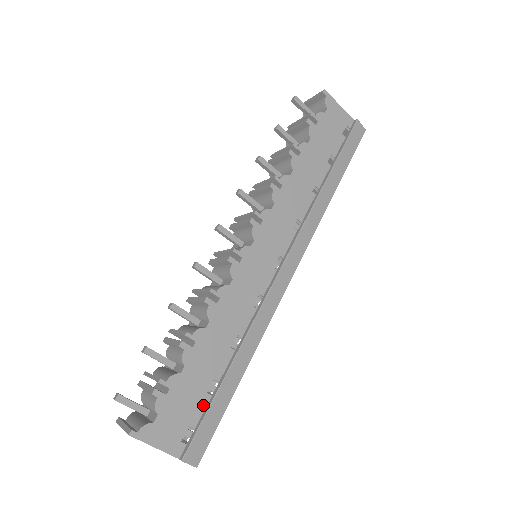
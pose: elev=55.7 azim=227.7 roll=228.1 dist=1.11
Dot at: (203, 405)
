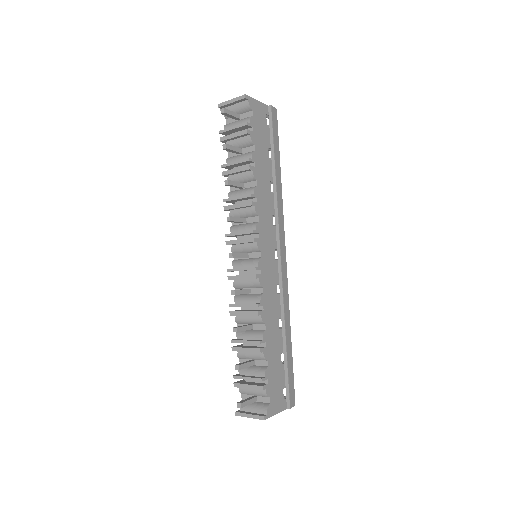
Dot at: (283, 372)
